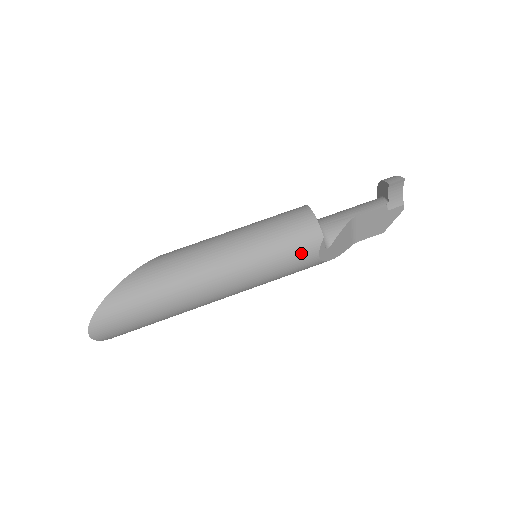
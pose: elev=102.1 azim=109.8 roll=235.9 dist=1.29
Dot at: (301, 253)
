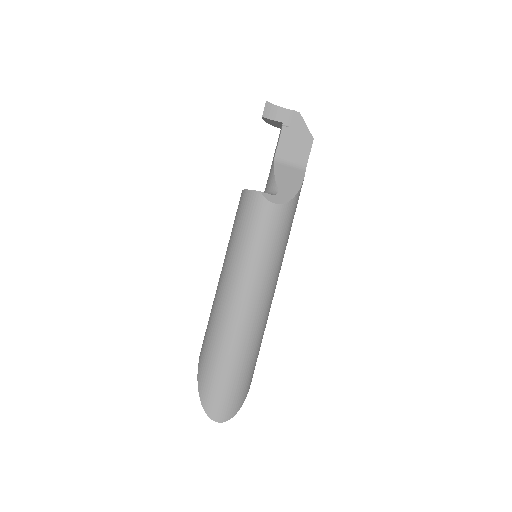
Dot at: (261, 217)
